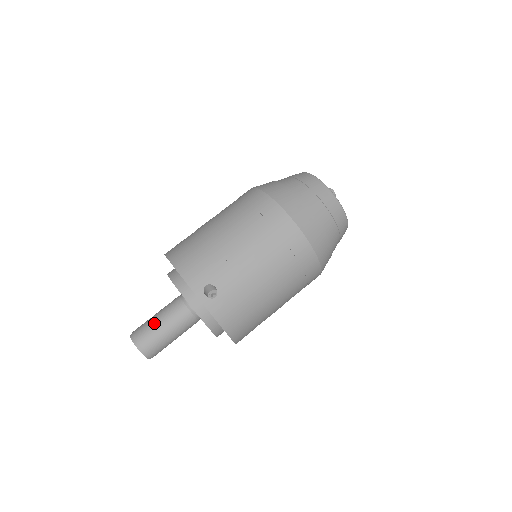
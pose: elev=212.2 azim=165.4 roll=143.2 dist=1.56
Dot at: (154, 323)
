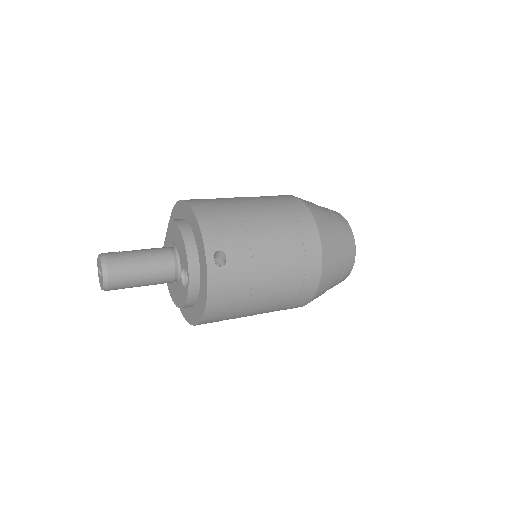
Dot at: (133, 257)
